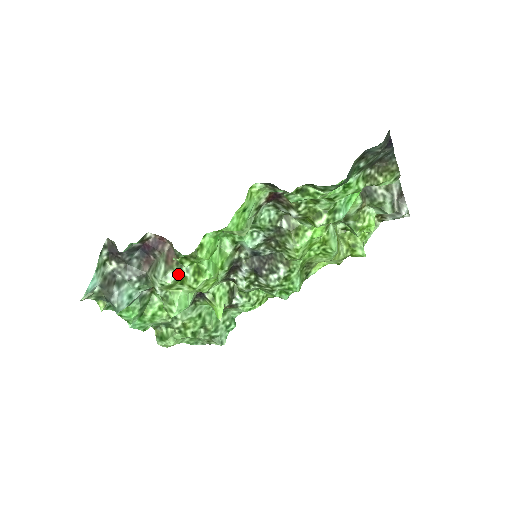
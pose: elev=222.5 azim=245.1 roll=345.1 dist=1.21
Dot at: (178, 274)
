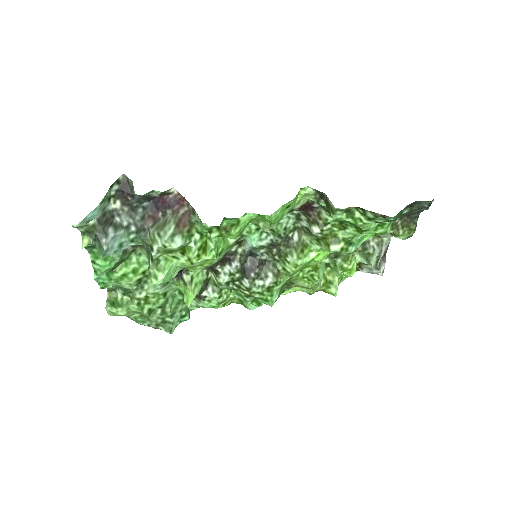
Dot at: (186, 242)
